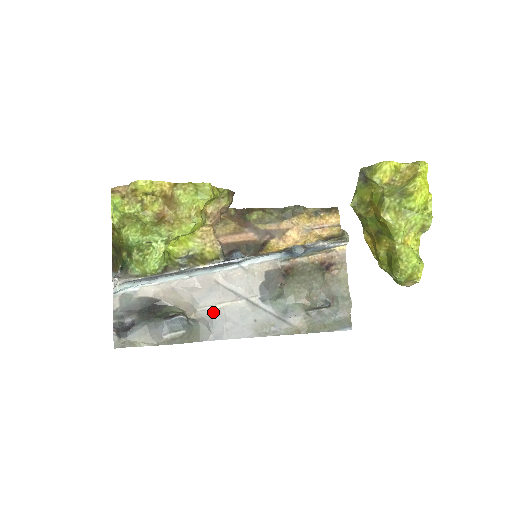
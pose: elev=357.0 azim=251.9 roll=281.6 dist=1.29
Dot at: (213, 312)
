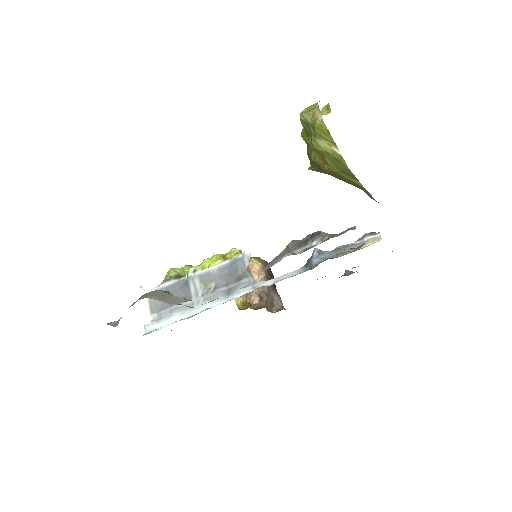
Dot at: occluded
